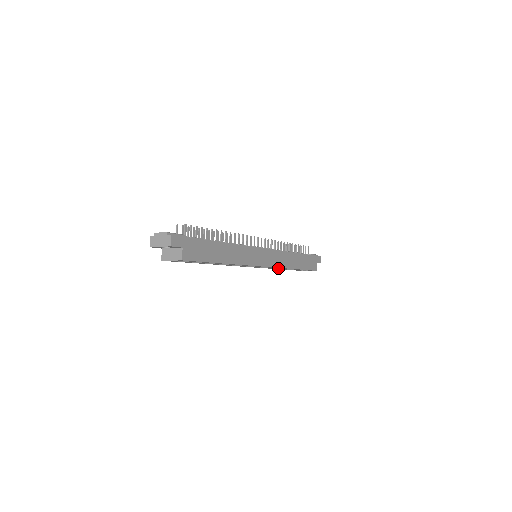
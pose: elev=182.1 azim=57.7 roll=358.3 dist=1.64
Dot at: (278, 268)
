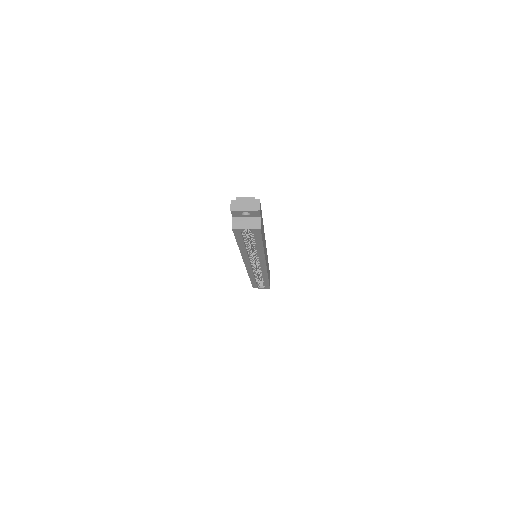
Dot at: (254, 277)
